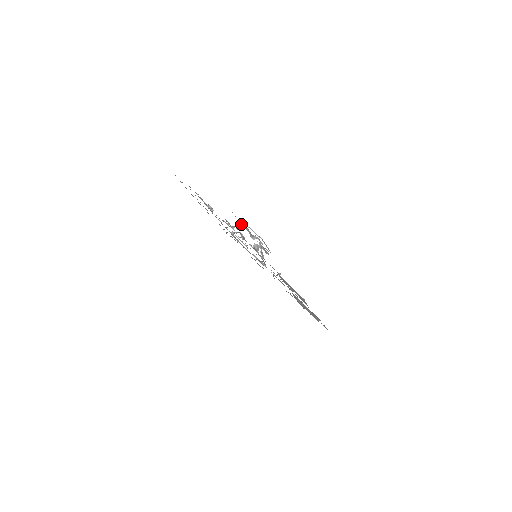
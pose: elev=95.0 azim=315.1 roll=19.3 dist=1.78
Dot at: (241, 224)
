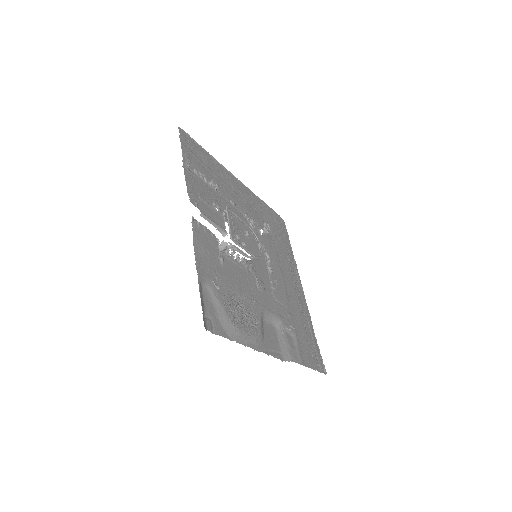
Dot at: (223, 214)
